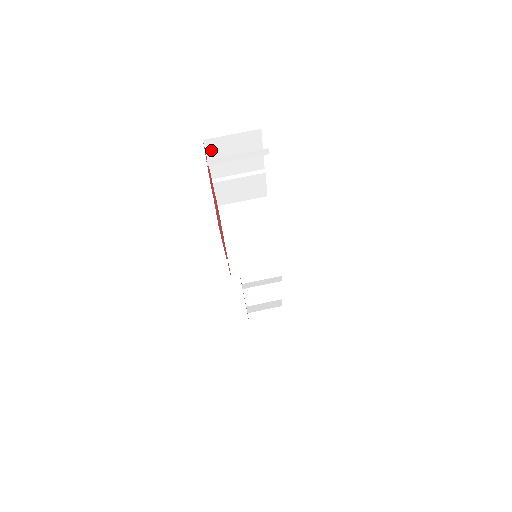
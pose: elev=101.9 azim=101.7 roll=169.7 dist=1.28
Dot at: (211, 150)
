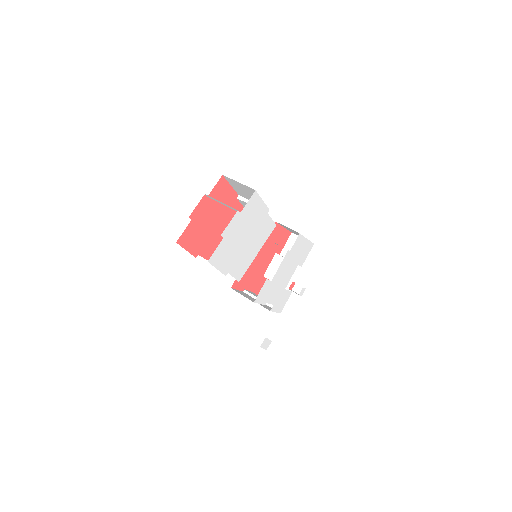
Dot at: (230, 182)
